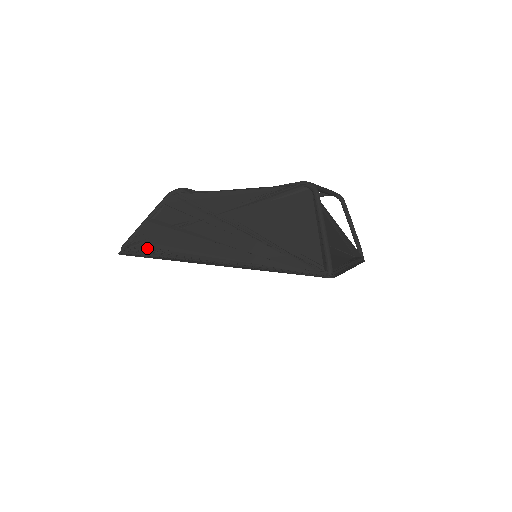
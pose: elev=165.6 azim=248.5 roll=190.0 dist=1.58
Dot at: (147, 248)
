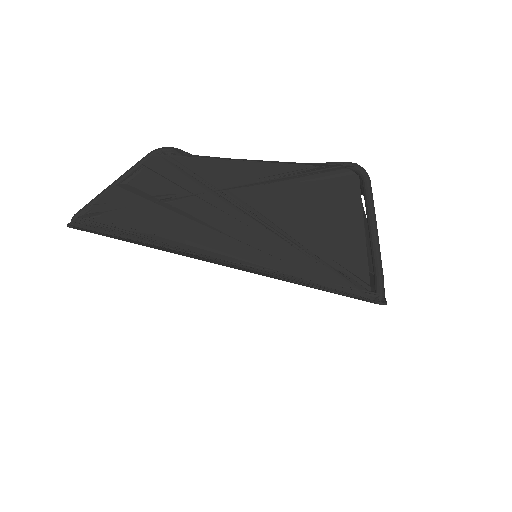
Dot at: (110, 223)
